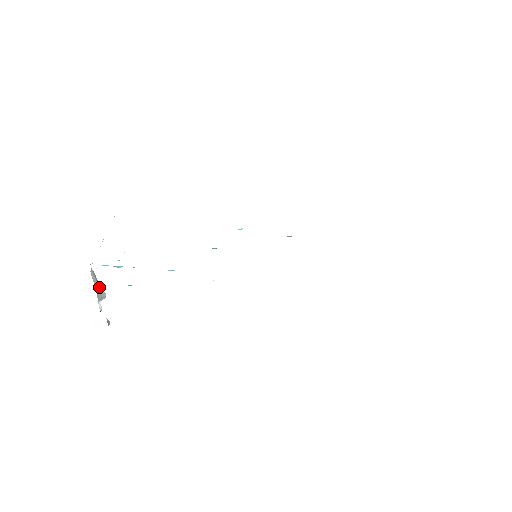
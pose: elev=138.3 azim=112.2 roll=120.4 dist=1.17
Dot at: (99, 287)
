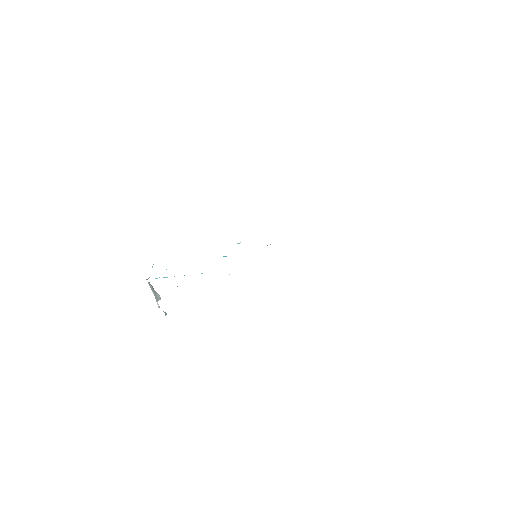
Dot at: (155, 293)
